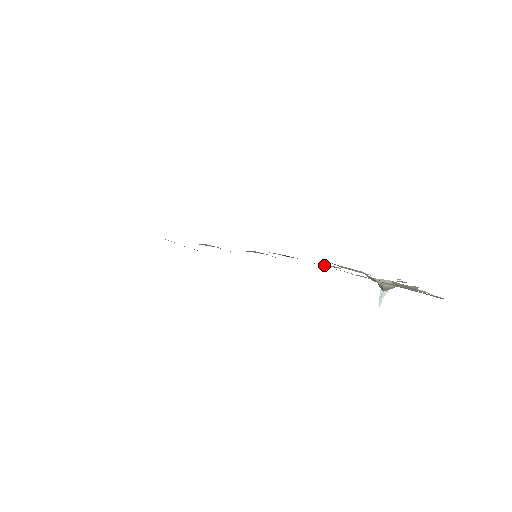
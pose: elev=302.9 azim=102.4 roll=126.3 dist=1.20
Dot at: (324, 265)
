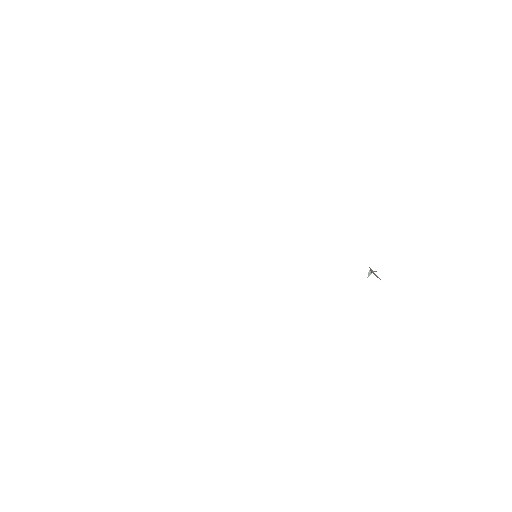
Dot at: occluded
